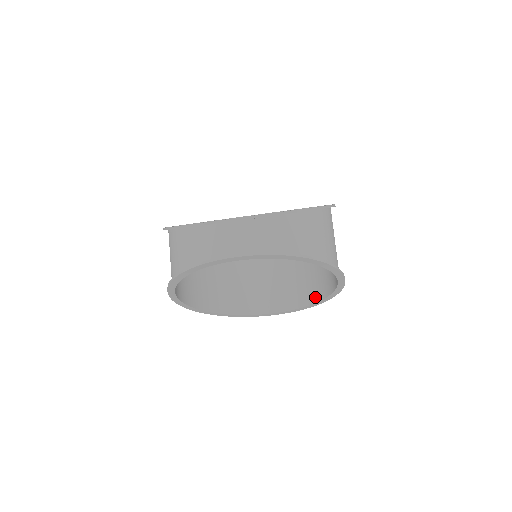
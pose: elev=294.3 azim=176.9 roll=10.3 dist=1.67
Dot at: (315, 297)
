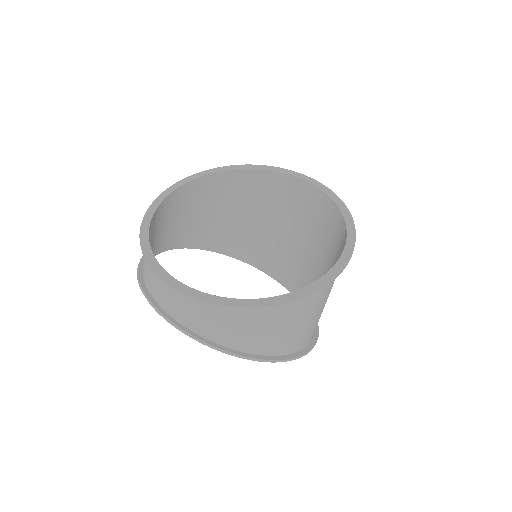
Dot at: occluded
